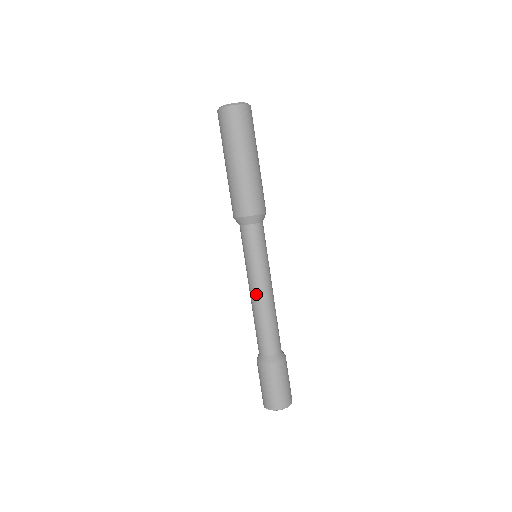
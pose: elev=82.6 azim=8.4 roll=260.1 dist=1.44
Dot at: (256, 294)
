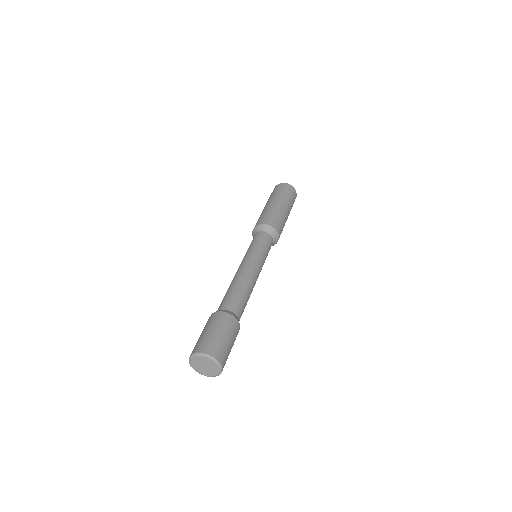
Dot at: (240, 268)
